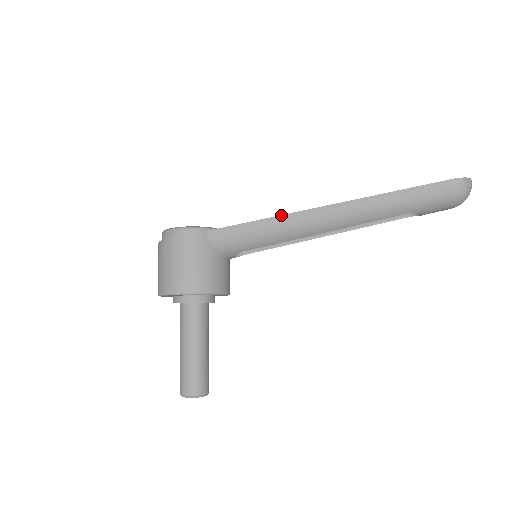
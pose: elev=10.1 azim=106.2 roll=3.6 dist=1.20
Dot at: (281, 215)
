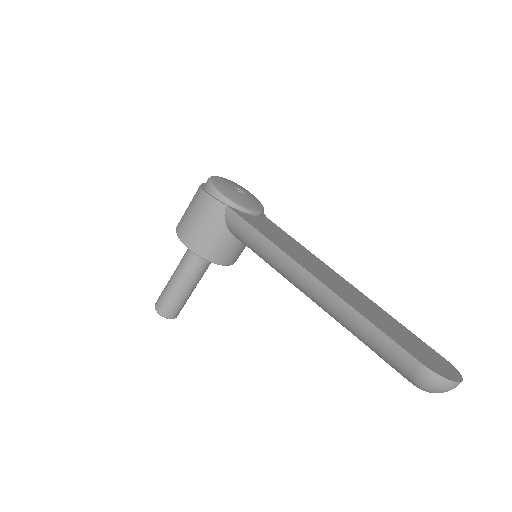
Dot at: (276, 245)
